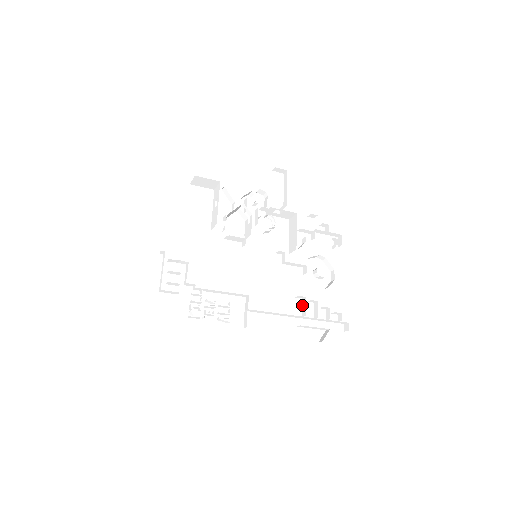
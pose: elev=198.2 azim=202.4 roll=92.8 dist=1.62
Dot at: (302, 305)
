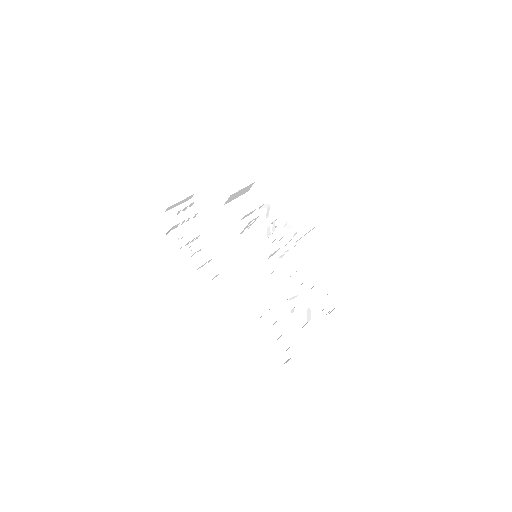
Dot at: occluded
